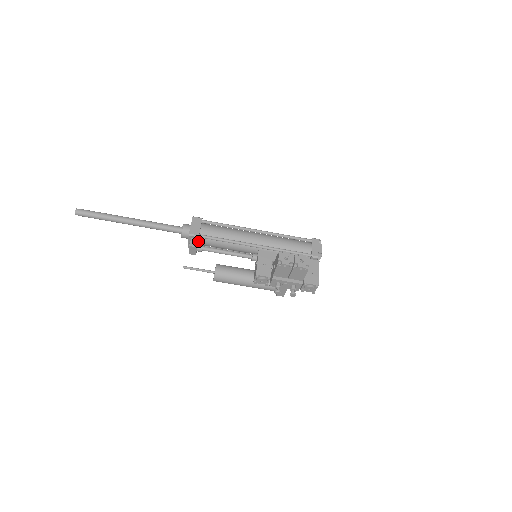
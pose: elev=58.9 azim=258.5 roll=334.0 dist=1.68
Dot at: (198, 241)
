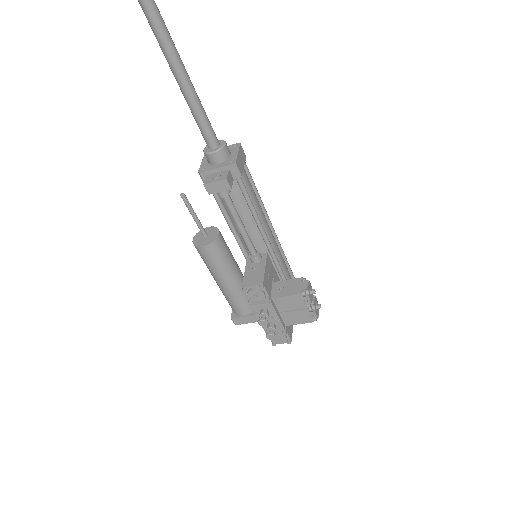
Dot at: occluded
